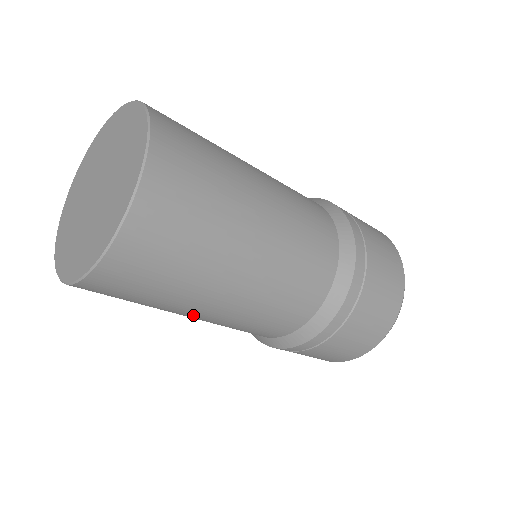
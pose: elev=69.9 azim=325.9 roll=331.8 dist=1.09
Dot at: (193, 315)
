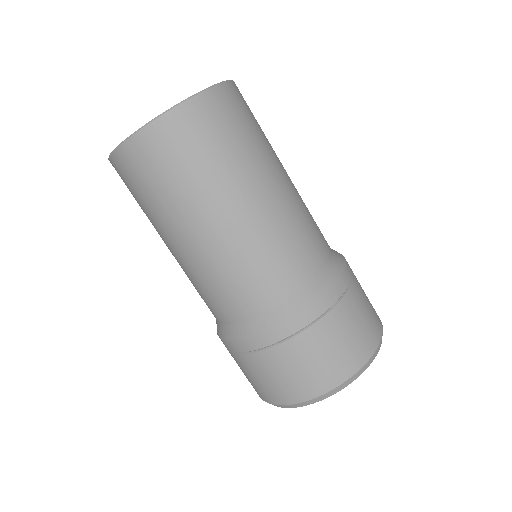
Dot at: (208, 226)
